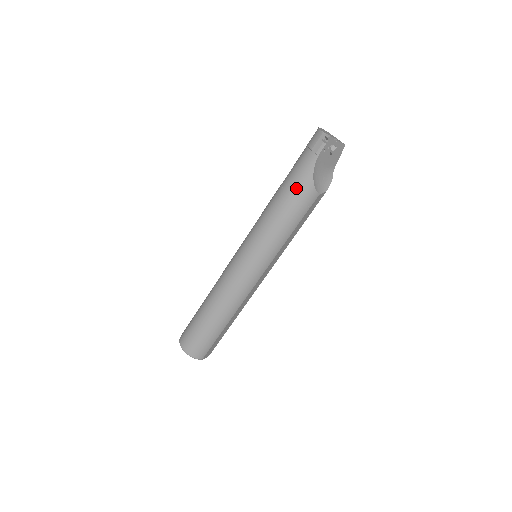
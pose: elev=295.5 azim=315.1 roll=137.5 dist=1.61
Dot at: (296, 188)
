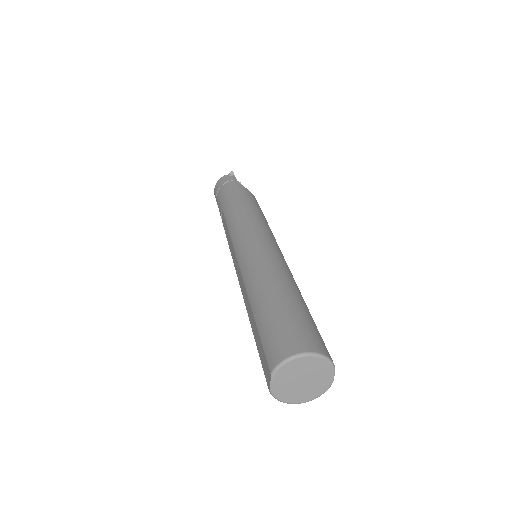
Dot at: (242, 193)
